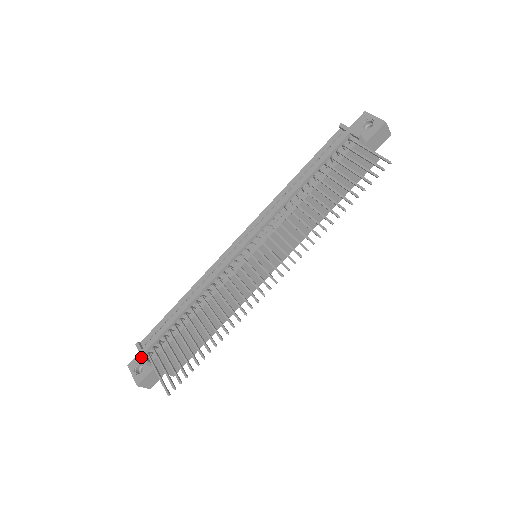
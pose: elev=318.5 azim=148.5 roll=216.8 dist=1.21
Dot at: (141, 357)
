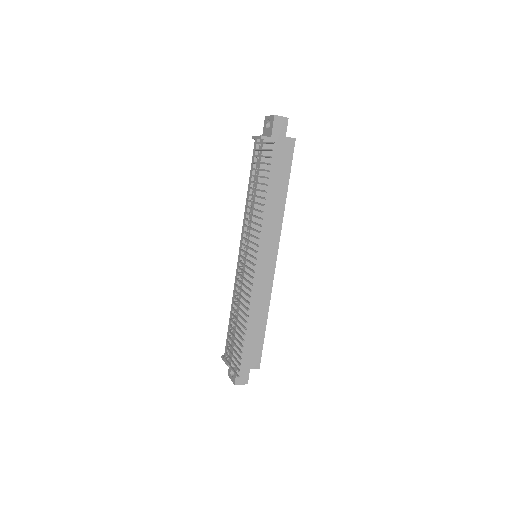
Dot at: occluded
